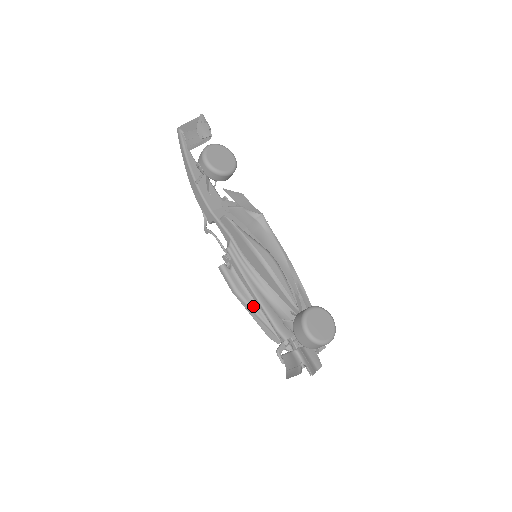
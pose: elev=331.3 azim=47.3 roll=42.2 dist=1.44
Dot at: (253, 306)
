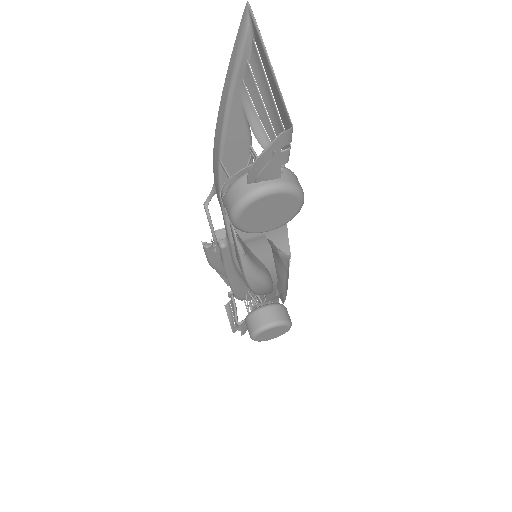
Dot at: (224, 274)
